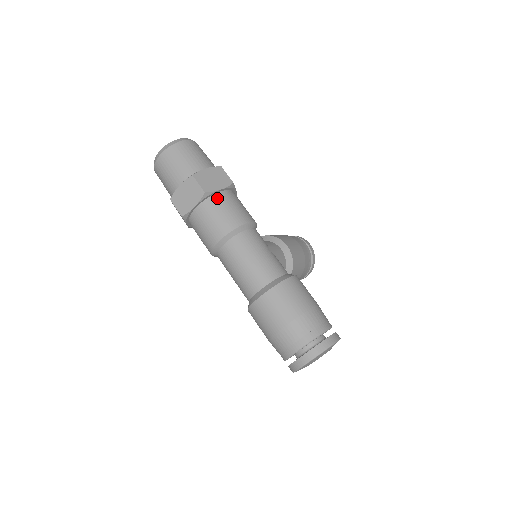
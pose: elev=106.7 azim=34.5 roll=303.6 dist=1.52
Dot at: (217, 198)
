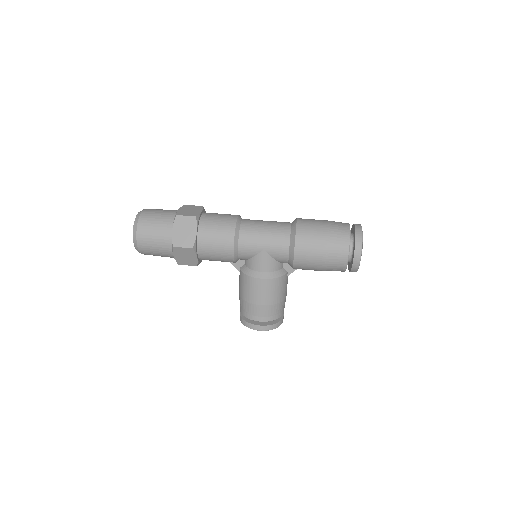
Dot at: occluded
